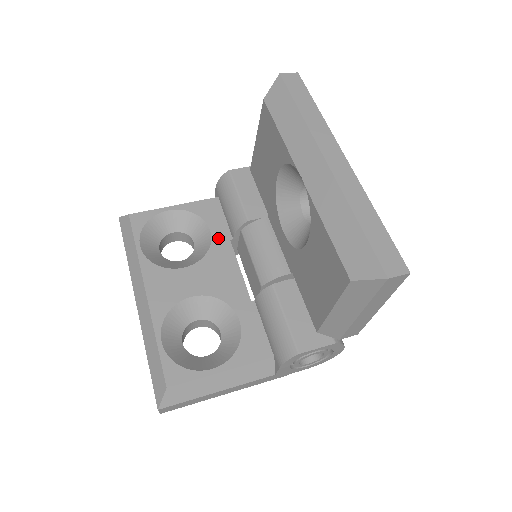
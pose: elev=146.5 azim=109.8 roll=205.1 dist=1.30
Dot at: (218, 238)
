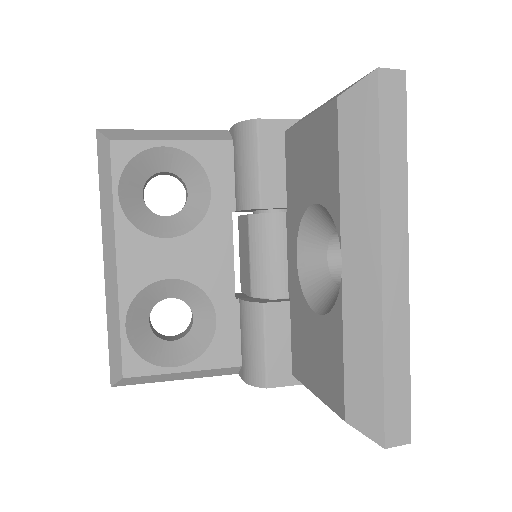
Dot at: (218, 205)
